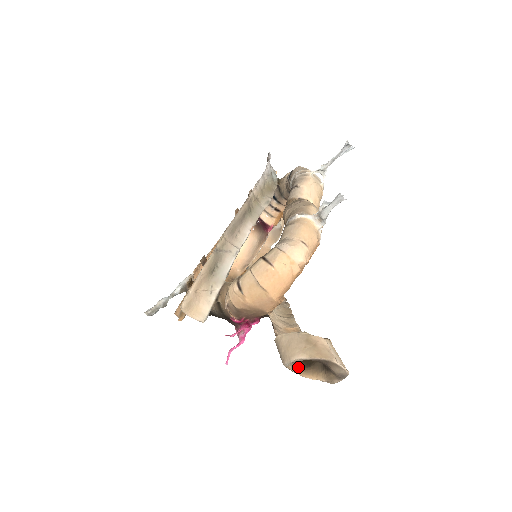
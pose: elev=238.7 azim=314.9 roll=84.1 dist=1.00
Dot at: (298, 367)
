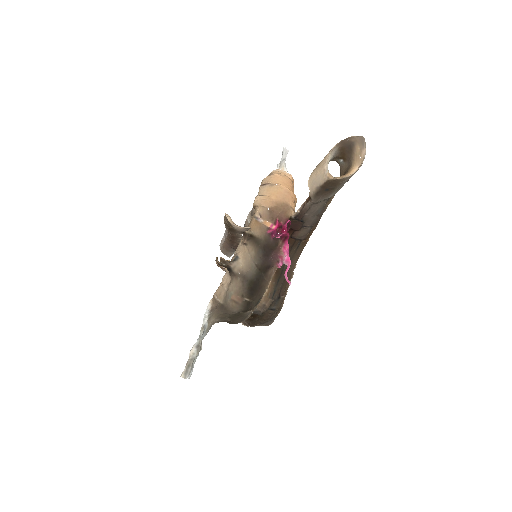
Dot at: (336, 178)
